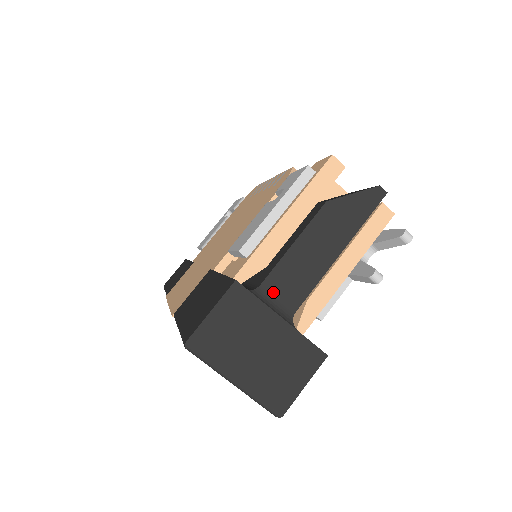
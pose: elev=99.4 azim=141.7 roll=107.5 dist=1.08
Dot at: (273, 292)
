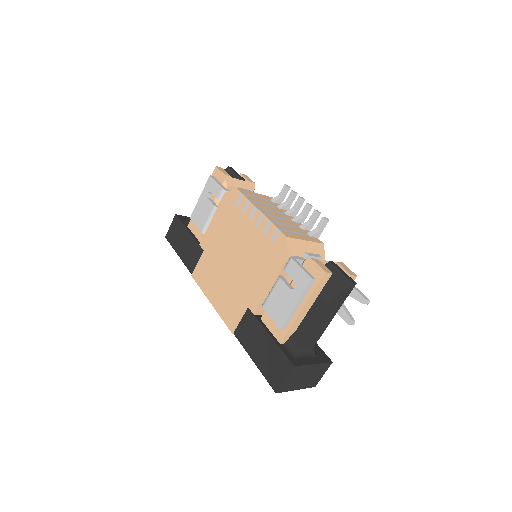
Dot at: (304, 347)
